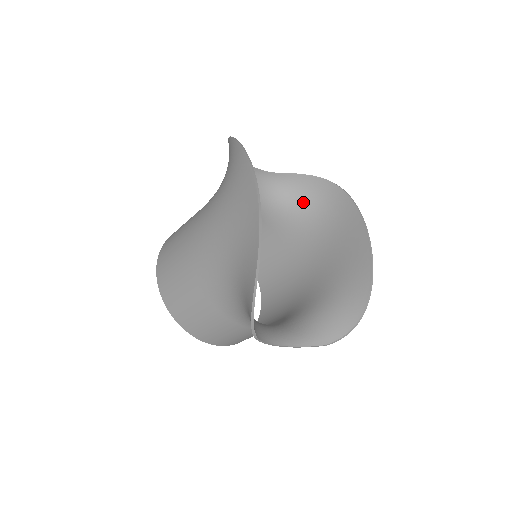
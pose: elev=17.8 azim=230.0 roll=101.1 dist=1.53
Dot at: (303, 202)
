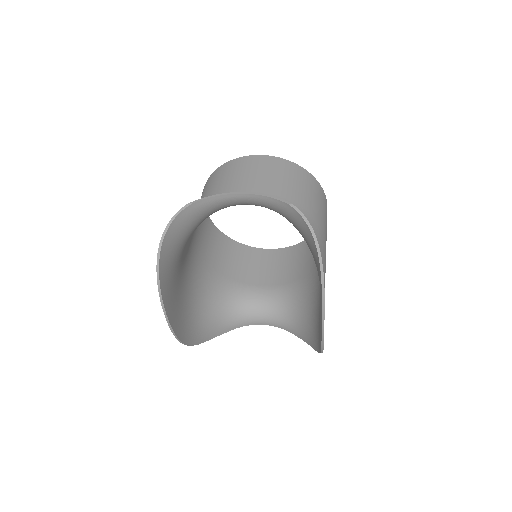
Dot at: (302, 236)
